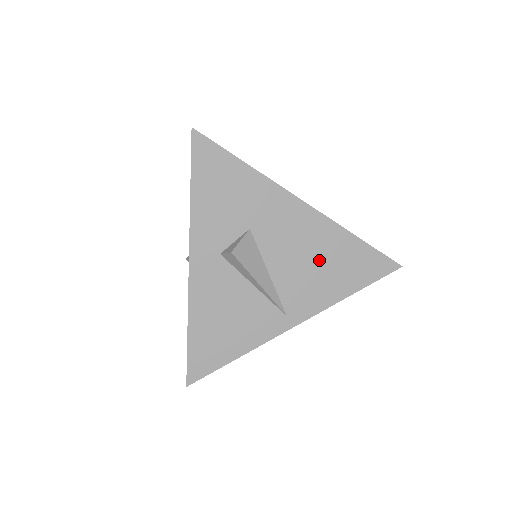
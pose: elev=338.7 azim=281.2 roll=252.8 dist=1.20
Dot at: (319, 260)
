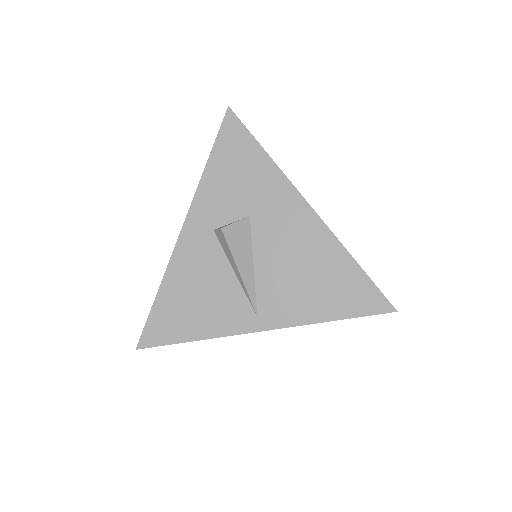
Dot at: (309, 271)
